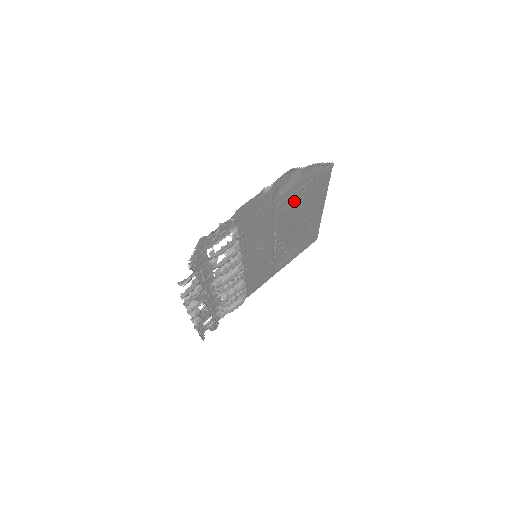
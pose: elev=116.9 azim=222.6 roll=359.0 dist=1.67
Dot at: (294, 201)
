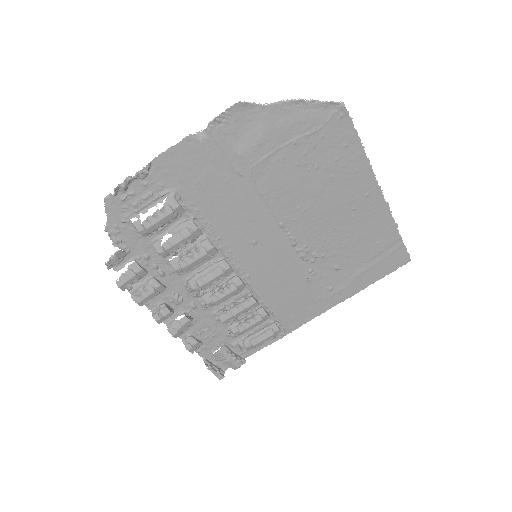
Dot at: (287, 167)
